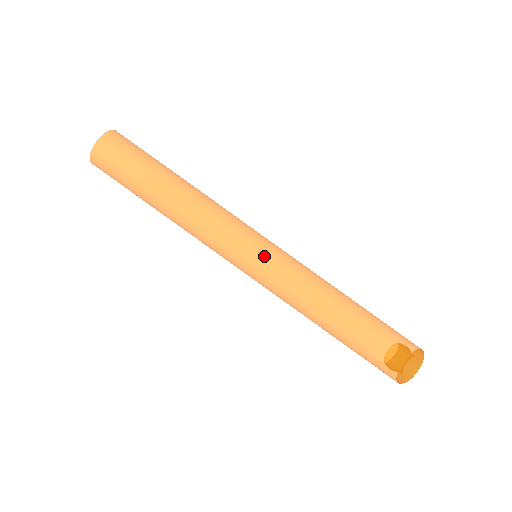
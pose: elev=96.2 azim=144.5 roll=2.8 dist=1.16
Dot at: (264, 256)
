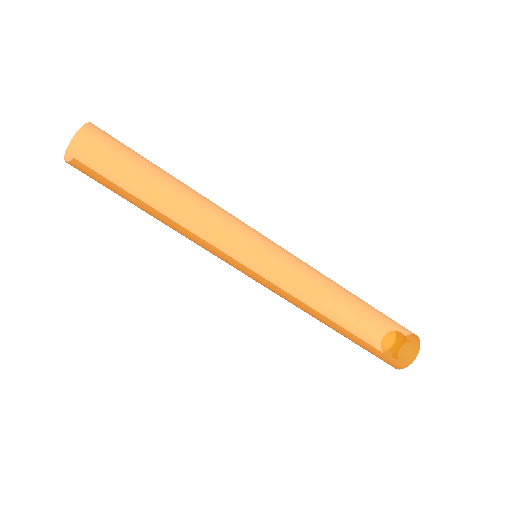
Dot at: (274, 245)
